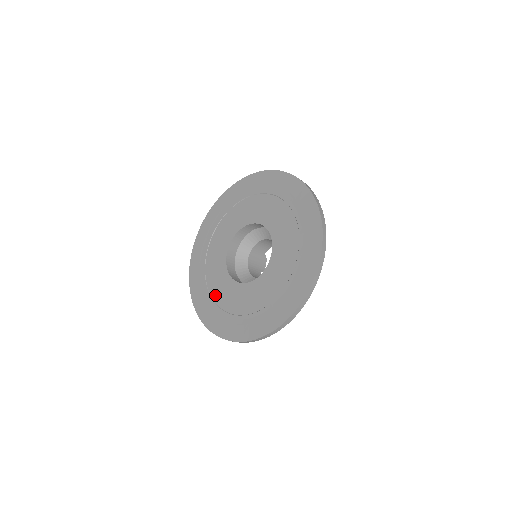
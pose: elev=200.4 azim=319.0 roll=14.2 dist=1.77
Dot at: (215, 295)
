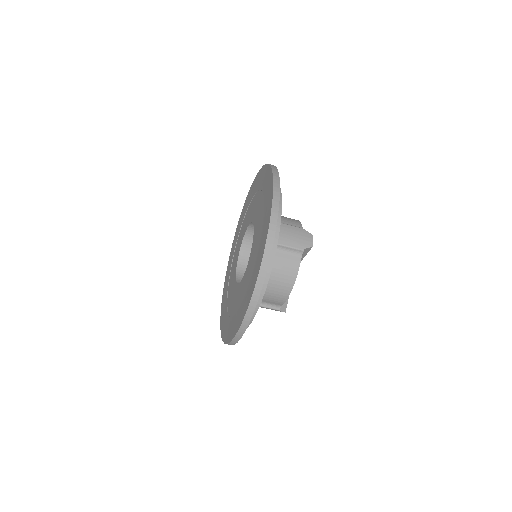
Dot at: (245, 292)
